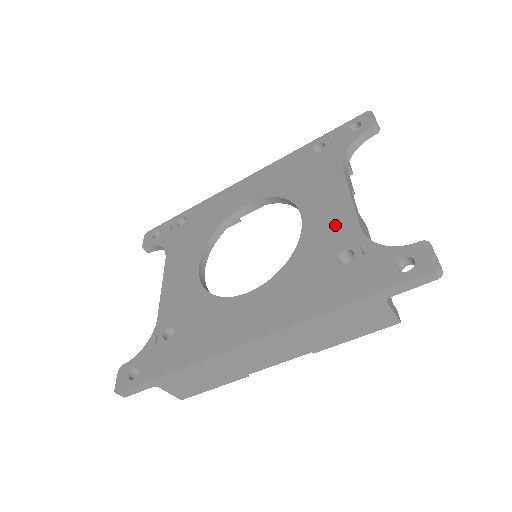
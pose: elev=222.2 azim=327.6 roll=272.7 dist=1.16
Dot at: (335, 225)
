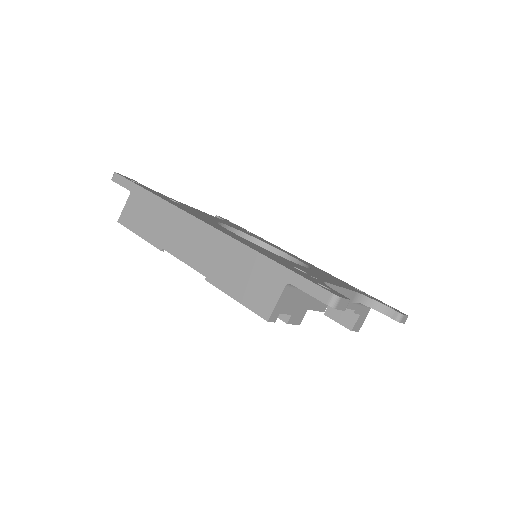
Dot at: (316, 275)
